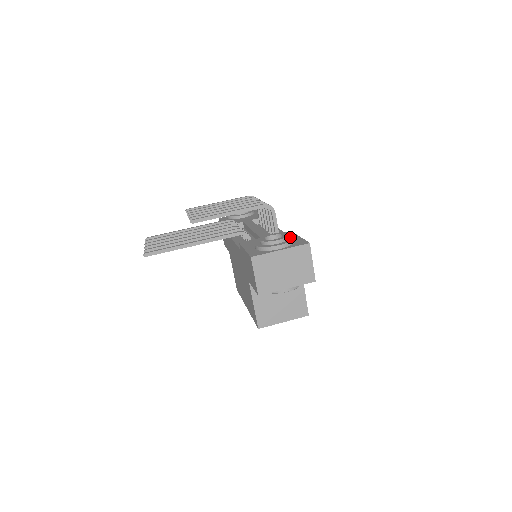
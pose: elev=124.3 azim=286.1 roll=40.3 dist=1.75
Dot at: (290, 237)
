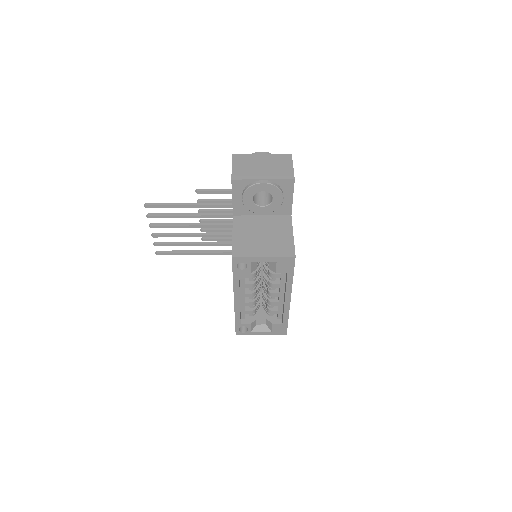
Dot at: occluded
